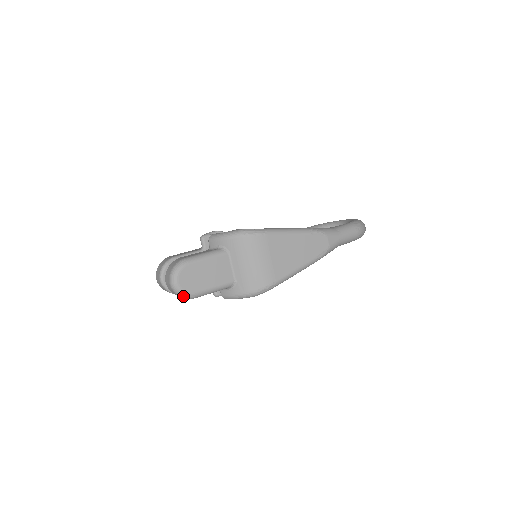
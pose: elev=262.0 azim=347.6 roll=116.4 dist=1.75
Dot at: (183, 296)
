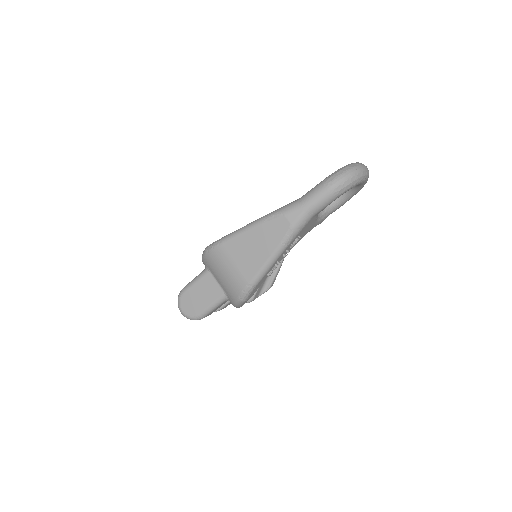
Dot at: (192, 319)
